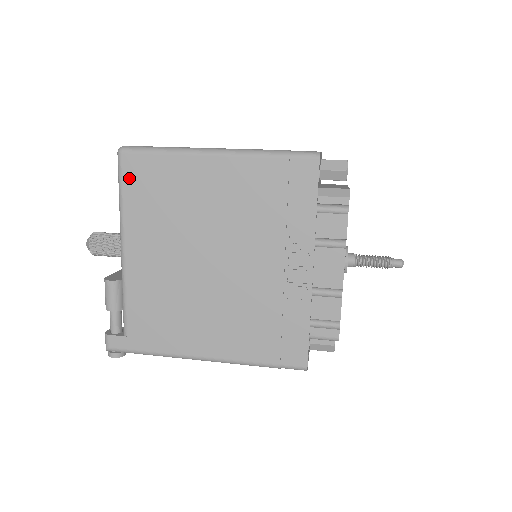
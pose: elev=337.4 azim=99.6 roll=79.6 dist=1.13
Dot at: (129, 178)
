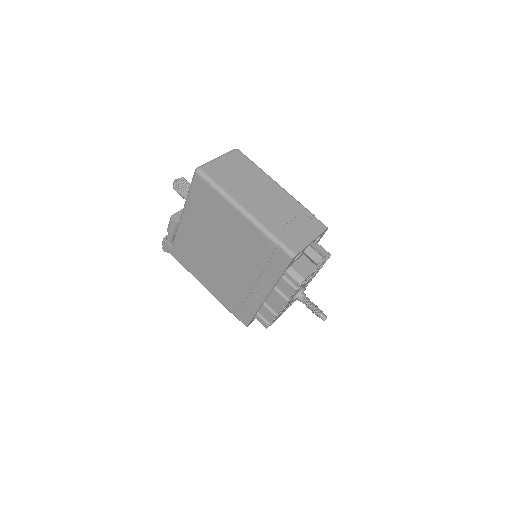
Dot at: (196, 187)
